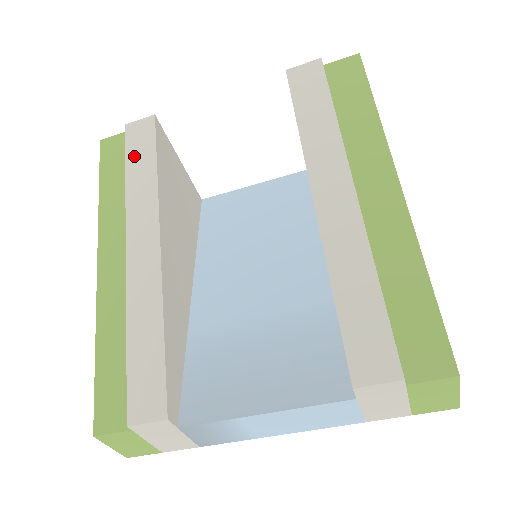
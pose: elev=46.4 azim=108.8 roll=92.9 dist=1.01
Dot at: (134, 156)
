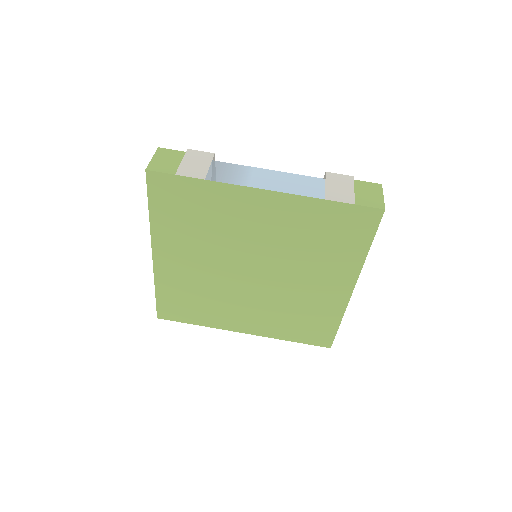
Dot at: occluded
